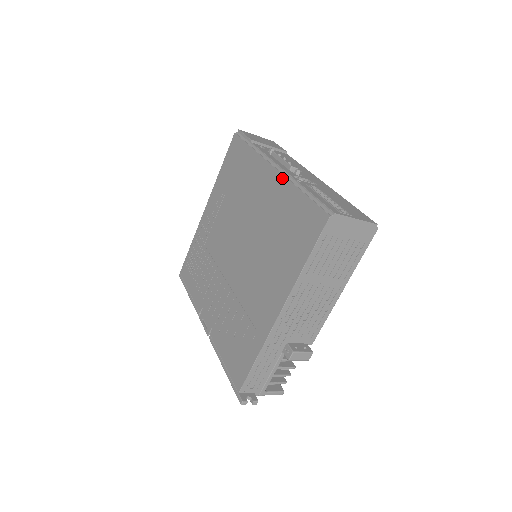
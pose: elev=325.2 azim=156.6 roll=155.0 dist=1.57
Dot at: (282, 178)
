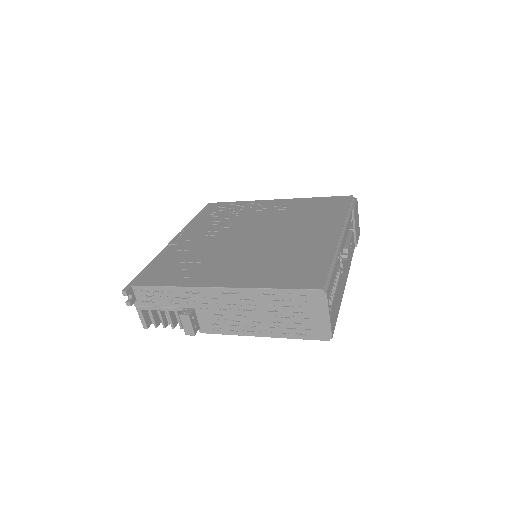
Dot at: (335, 243)
